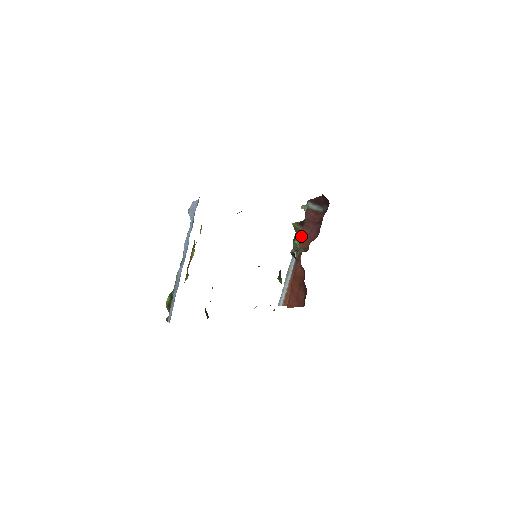
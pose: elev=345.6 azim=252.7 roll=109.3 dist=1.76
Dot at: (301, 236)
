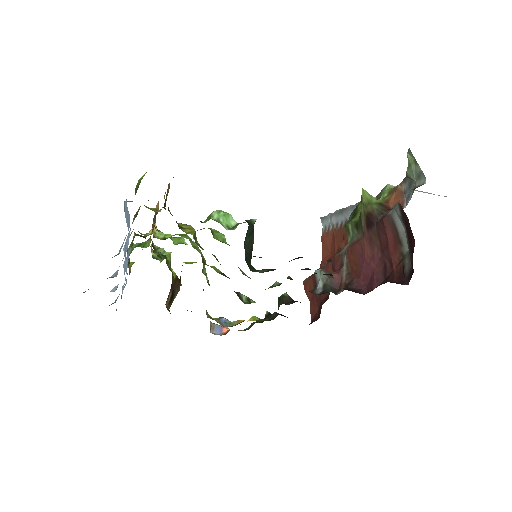
Dot at: (357, 237)
